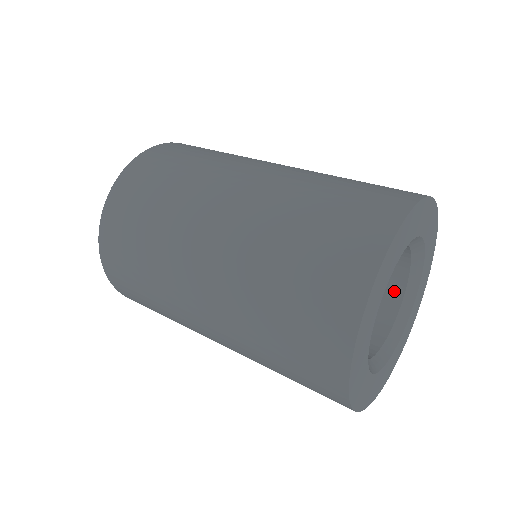
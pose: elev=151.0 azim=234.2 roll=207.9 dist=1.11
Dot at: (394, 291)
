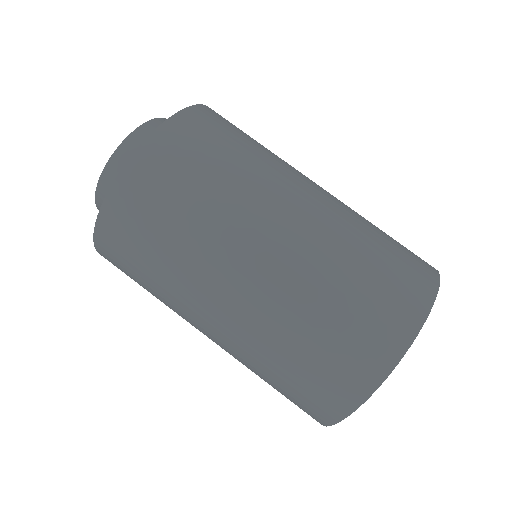
Dot at: occluded
